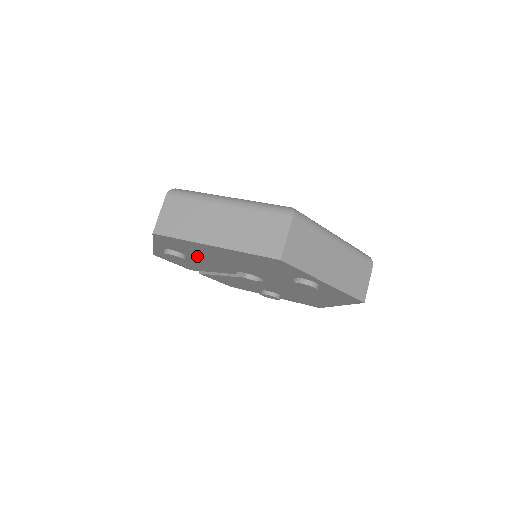
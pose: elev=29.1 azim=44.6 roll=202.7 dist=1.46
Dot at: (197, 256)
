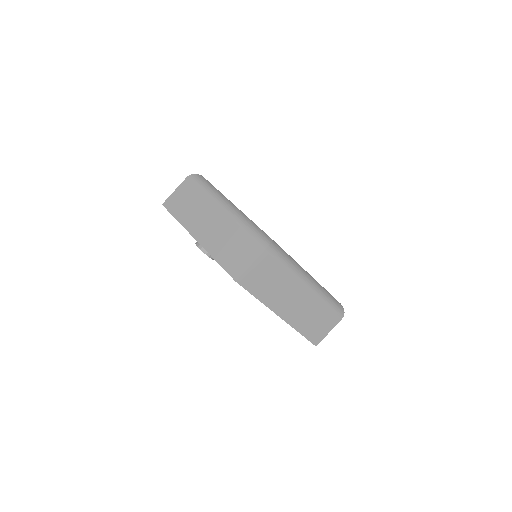
Dot at: occluded
